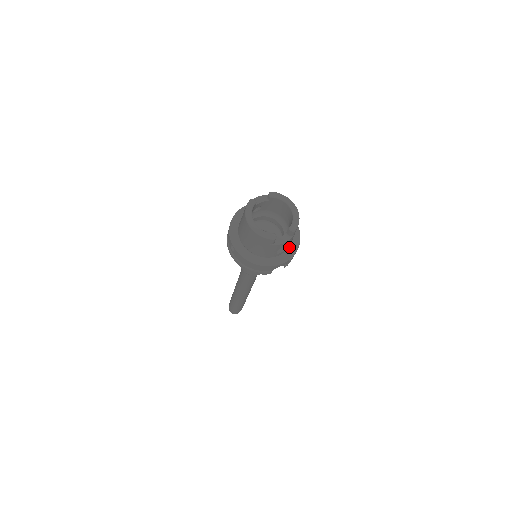
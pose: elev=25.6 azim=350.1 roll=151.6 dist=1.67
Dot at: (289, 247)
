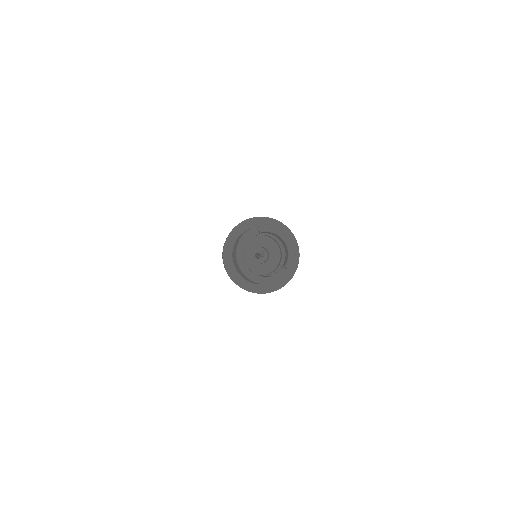
Dot at: occluded
